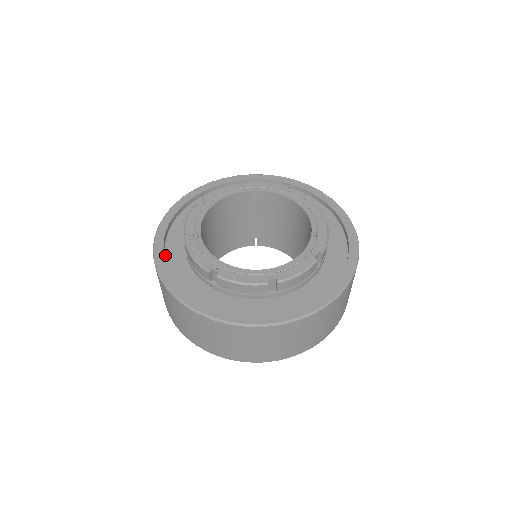
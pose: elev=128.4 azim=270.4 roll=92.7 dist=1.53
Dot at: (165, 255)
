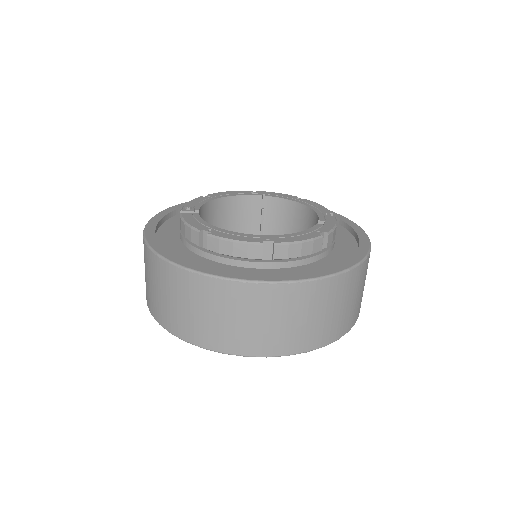
Dot at: (157, 232)
